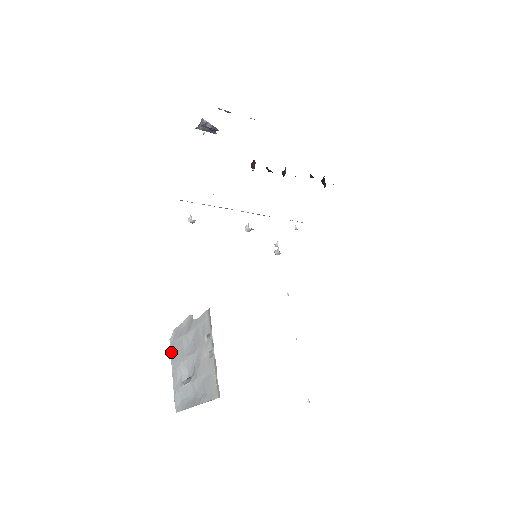
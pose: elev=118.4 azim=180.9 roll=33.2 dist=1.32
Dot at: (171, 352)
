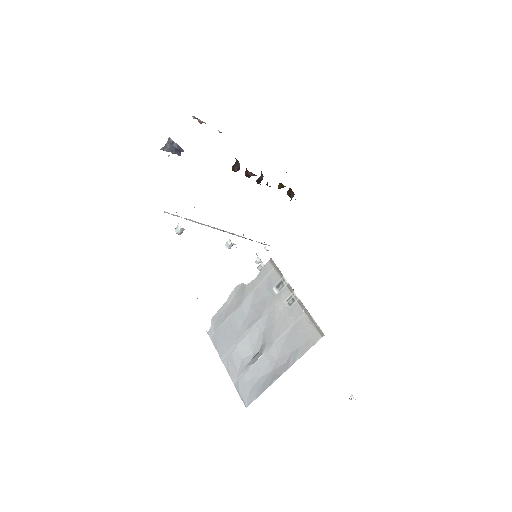
Dot at: (215, 344)
